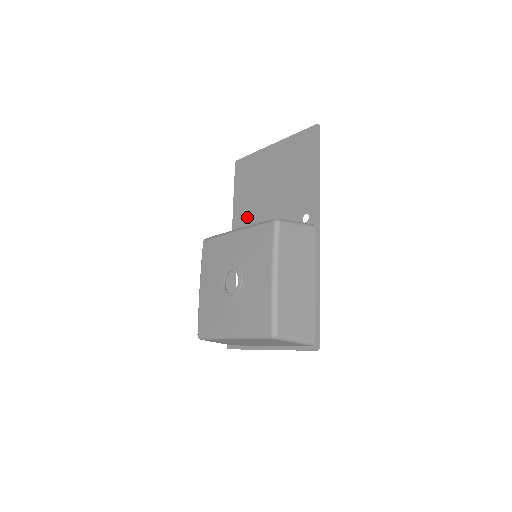
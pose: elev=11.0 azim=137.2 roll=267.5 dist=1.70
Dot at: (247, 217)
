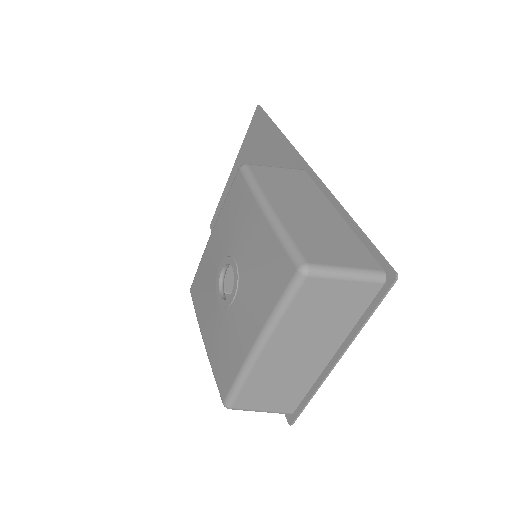
Dot at: occluded
